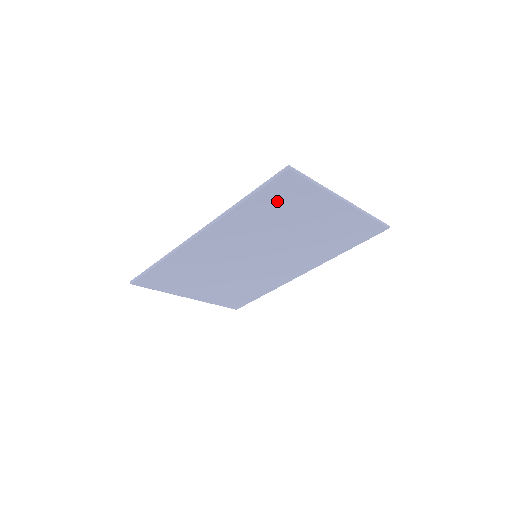
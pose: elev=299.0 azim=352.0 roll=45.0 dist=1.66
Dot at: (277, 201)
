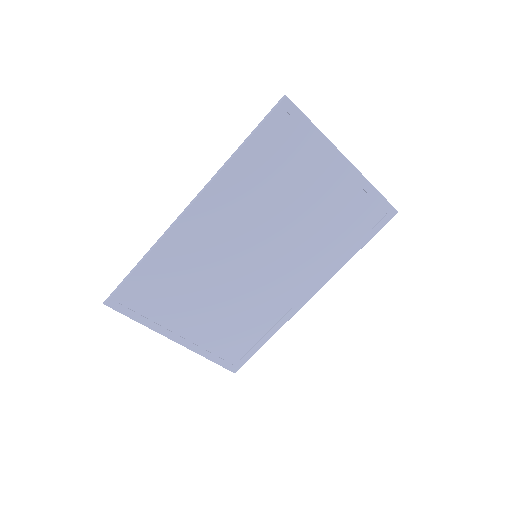
Dot at: (276, 152)
